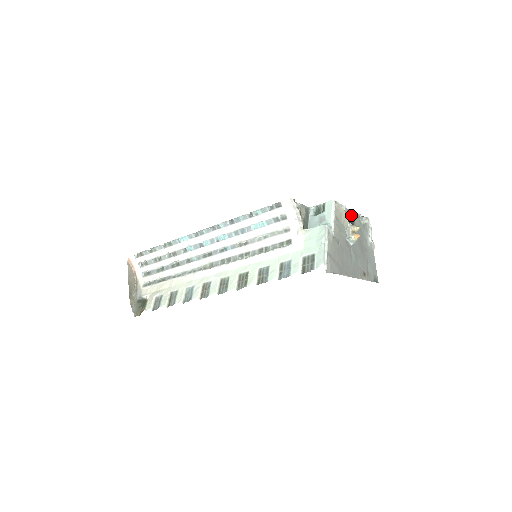
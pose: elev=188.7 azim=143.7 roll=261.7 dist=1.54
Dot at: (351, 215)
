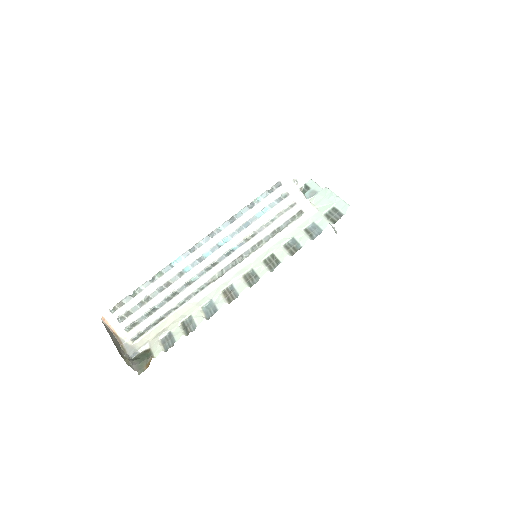
Dot at: occluded
